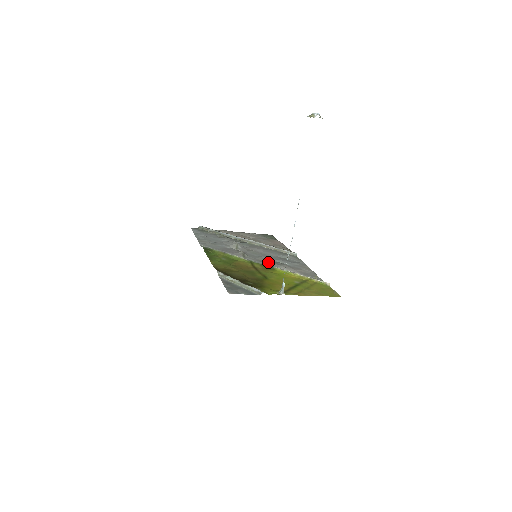
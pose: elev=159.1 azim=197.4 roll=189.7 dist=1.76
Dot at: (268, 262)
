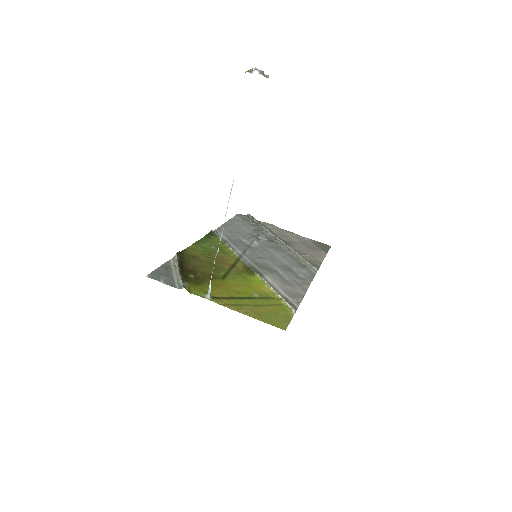
Dot at: (263, 266)
